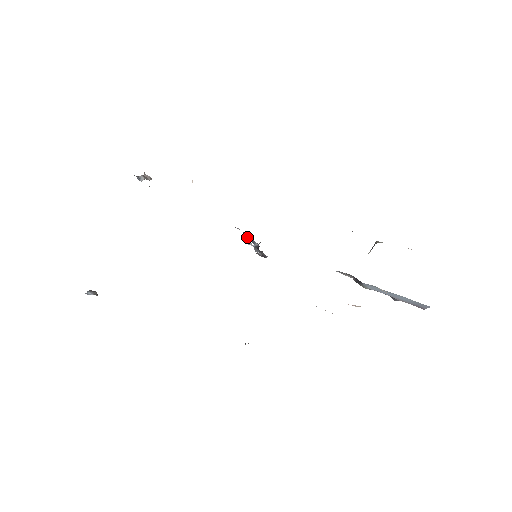
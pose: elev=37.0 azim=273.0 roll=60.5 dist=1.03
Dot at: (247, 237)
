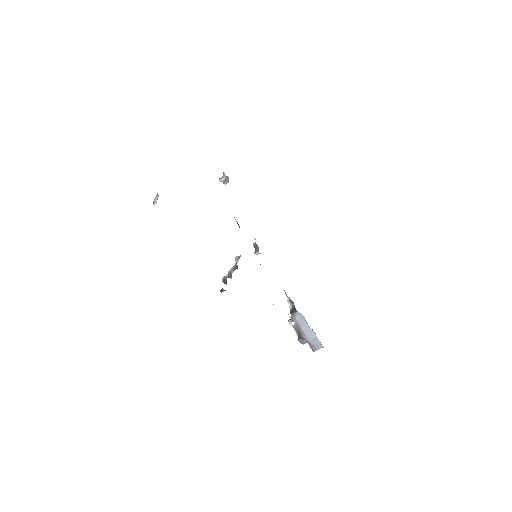
Dot at: (254, 247)
